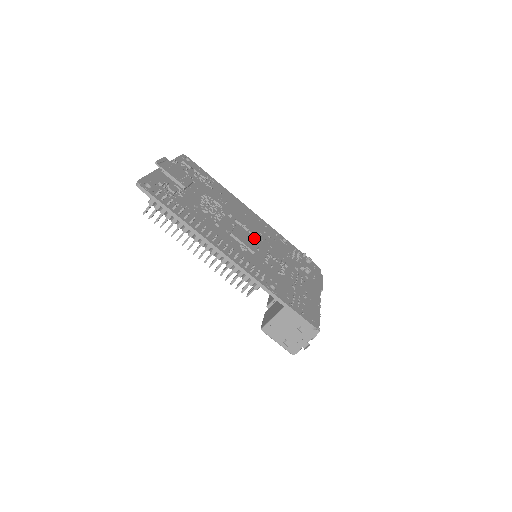
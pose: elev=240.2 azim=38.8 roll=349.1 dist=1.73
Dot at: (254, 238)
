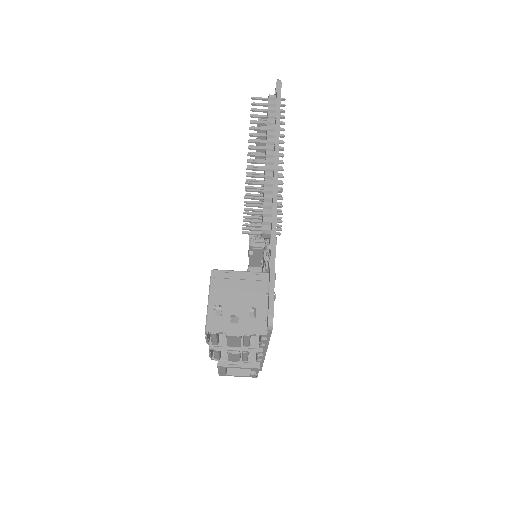
Dot at: occluded
